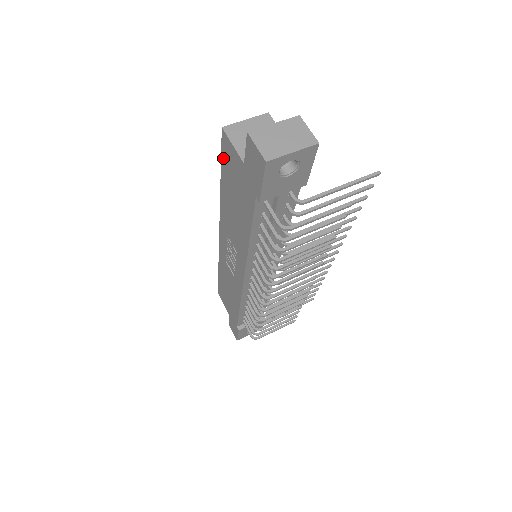
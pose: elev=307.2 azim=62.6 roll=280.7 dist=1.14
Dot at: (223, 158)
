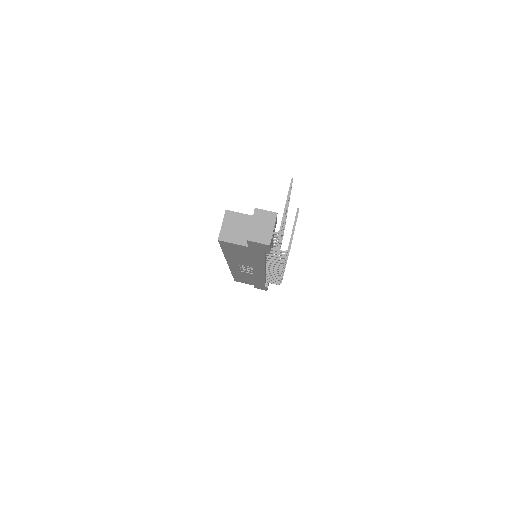
Dot at: (223, 247)
